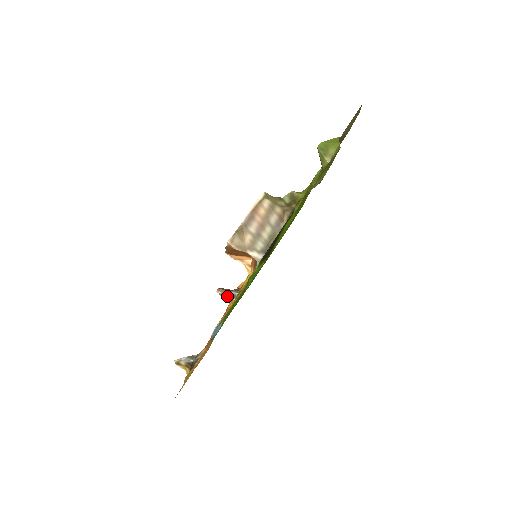
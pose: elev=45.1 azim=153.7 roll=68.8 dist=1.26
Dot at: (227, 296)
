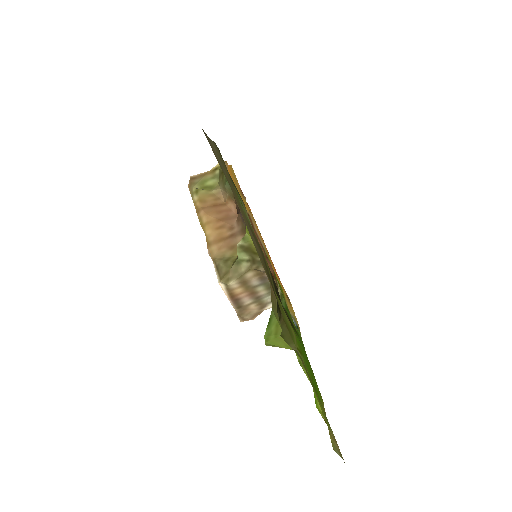
Dot at: occluded
